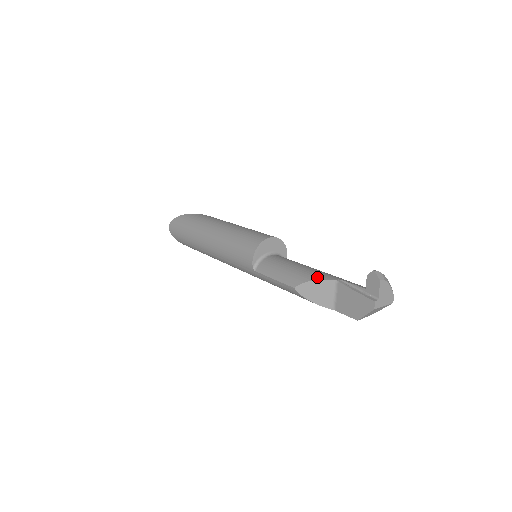
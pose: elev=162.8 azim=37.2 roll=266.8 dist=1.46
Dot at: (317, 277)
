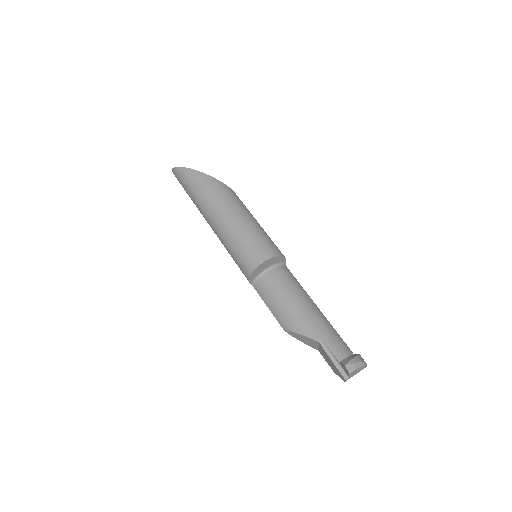
Dot at: (302, 331)
